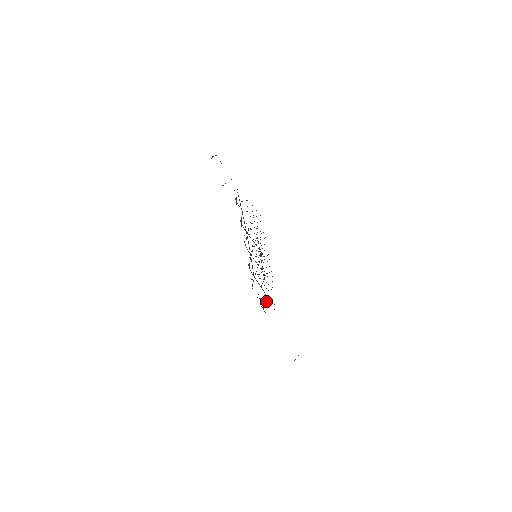
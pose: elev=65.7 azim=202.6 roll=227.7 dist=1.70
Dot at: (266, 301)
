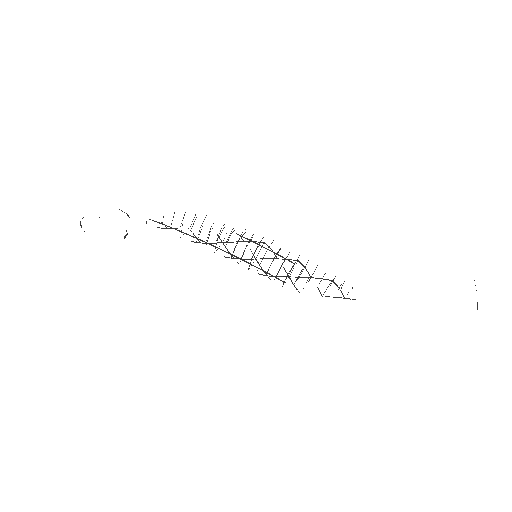
Dot at: occluded
